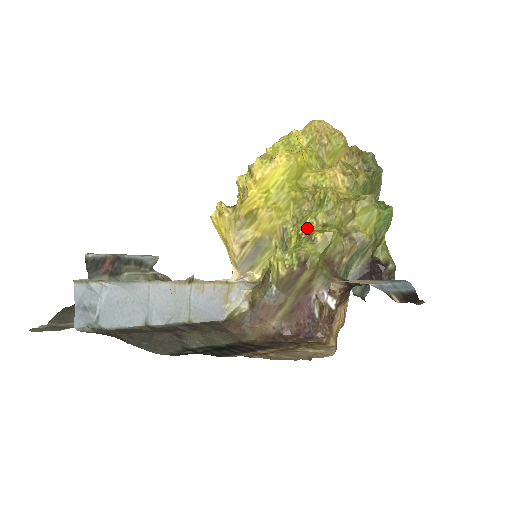
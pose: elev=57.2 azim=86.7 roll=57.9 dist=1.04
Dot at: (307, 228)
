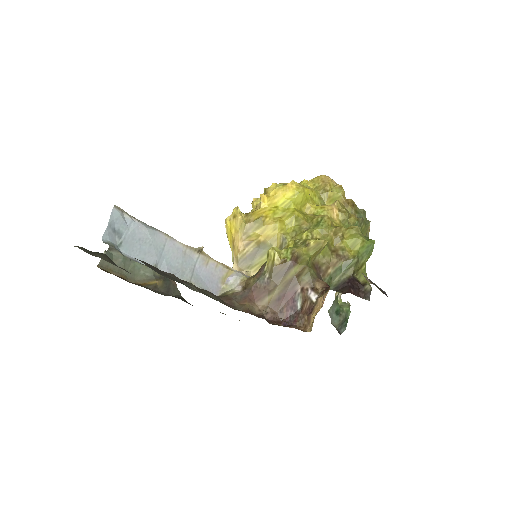
Dot at: (303, 238)
